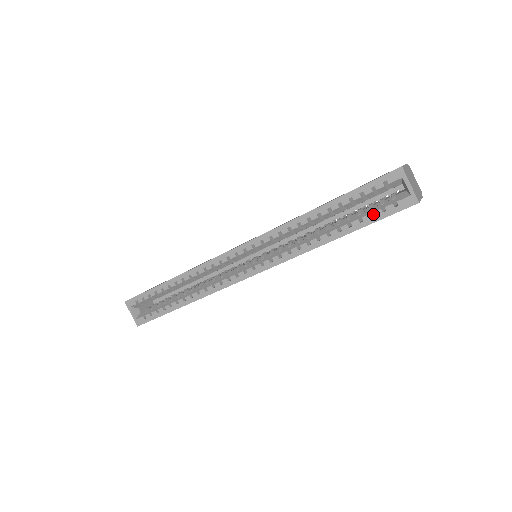
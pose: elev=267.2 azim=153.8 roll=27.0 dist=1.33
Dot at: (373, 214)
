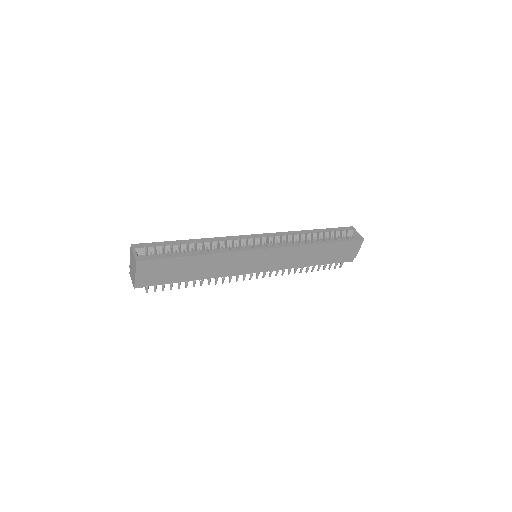
Dot at: occluded
